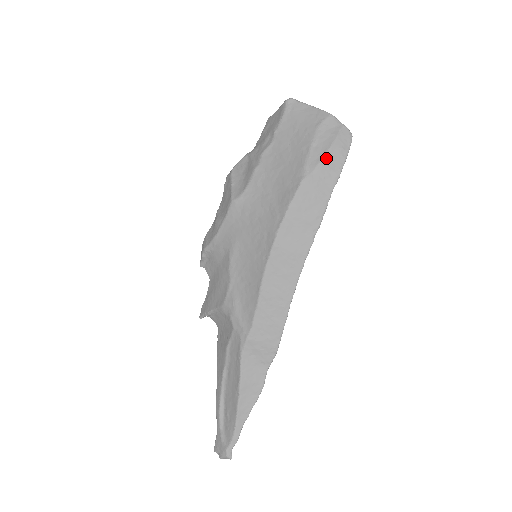
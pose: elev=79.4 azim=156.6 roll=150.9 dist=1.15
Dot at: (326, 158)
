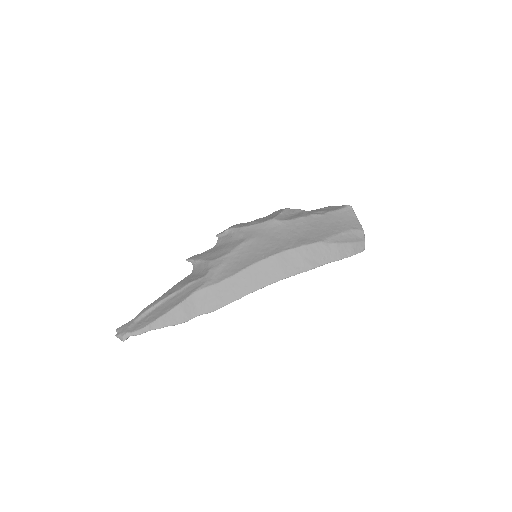
Dot at: (342, 245)
